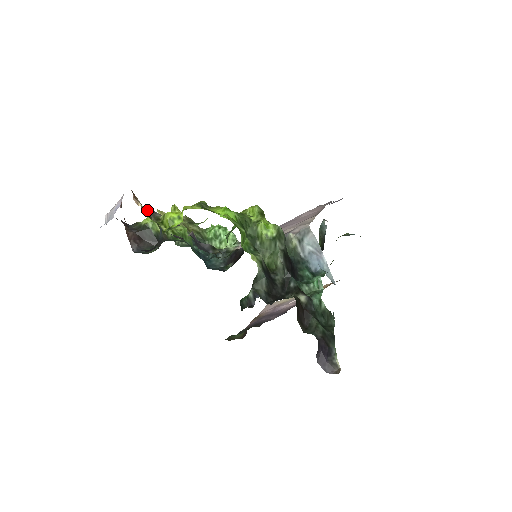
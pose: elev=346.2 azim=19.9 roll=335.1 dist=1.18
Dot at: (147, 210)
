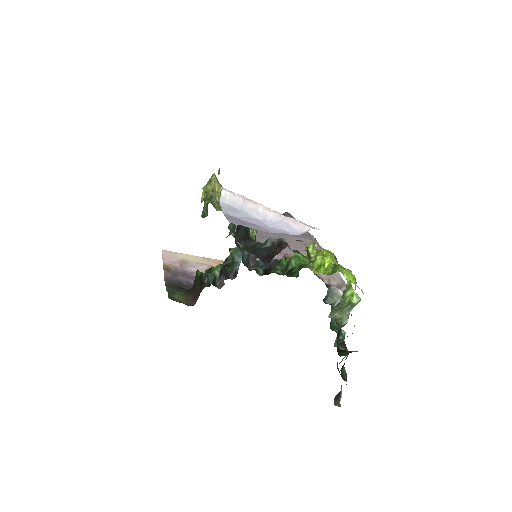
Dot at: occluded
